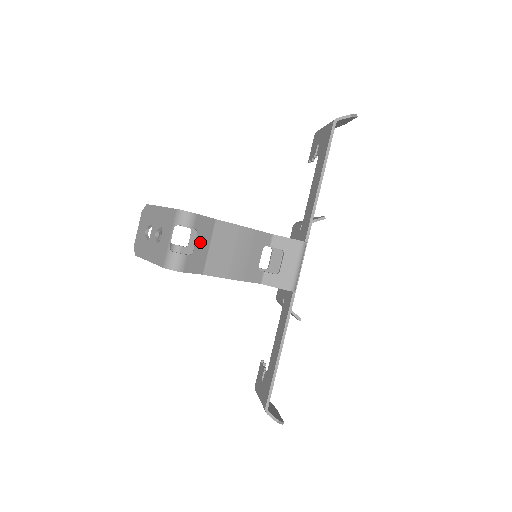
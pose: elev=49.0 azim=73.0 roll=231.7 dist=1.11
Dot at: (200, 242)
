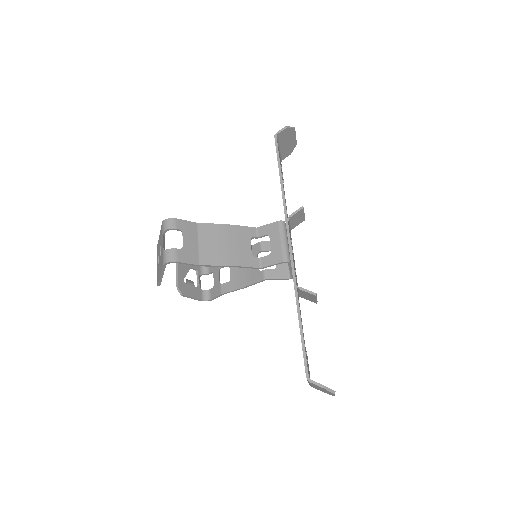
Dot at: (187, 240)
